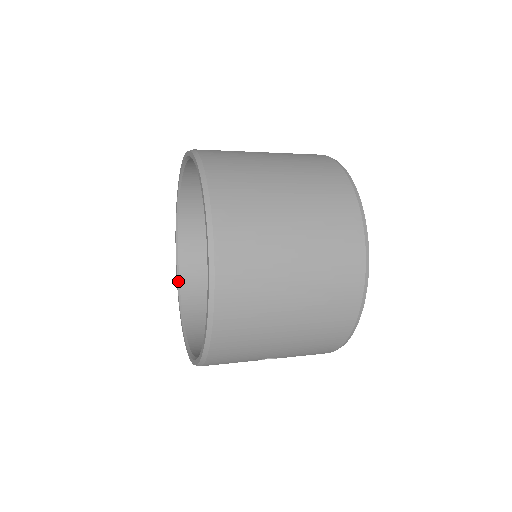
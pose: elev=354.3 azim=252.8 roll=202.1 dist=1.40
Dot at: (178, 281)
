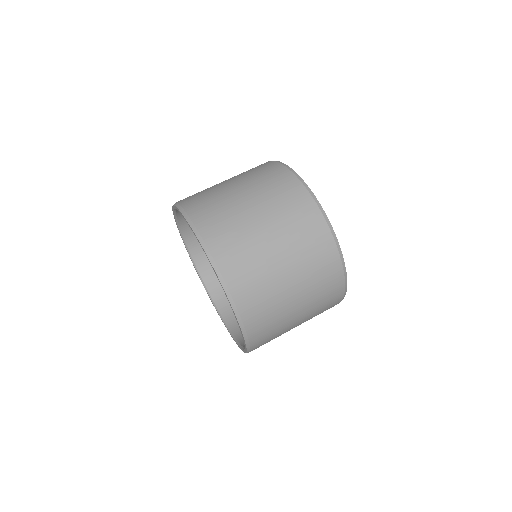
Dot at: (194, 264)
